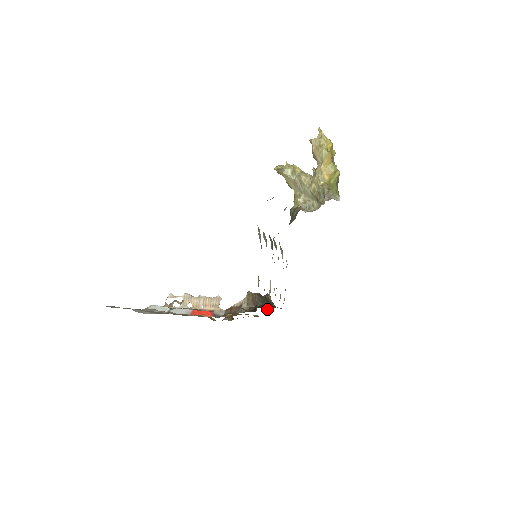
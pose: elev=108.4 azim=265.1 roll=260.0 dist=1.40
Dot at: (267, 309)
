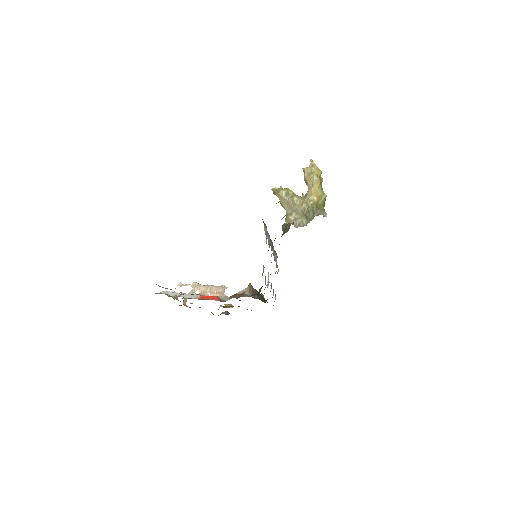
Dot at: (264, 301)
